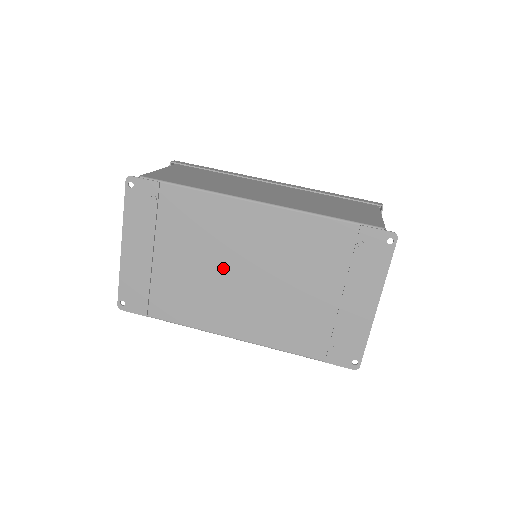
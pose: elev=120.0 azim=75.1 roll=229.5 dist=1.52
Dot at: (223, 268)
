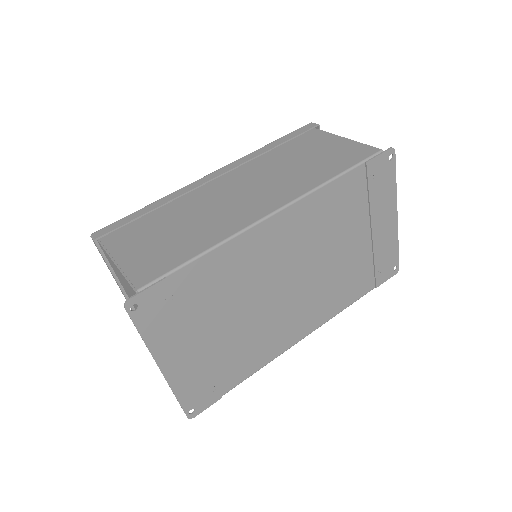
Dot at: (270, 296)
